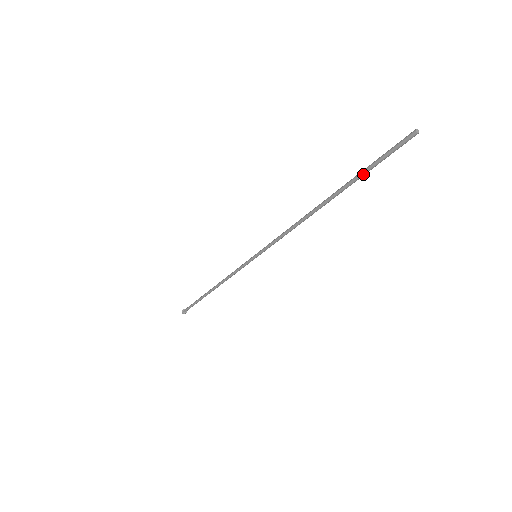
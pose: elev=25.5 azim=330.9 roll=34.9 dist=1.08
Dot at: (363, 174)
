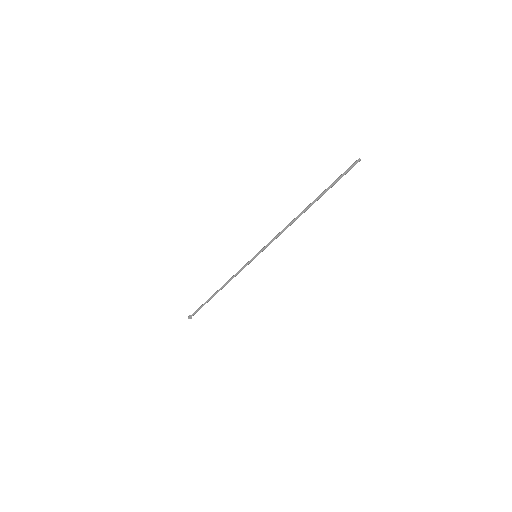
Dot at: (330, 187)
